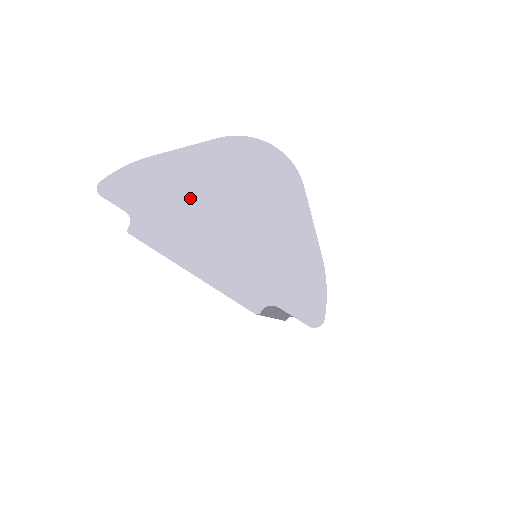
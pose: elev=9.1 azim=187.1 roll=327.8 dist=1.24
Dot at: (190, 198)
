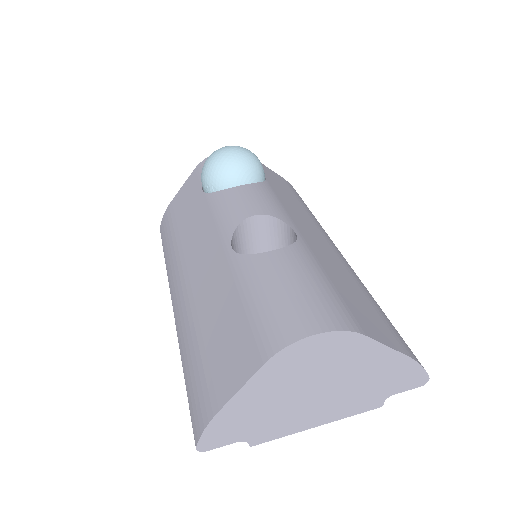
Dot at: (279, 404)
